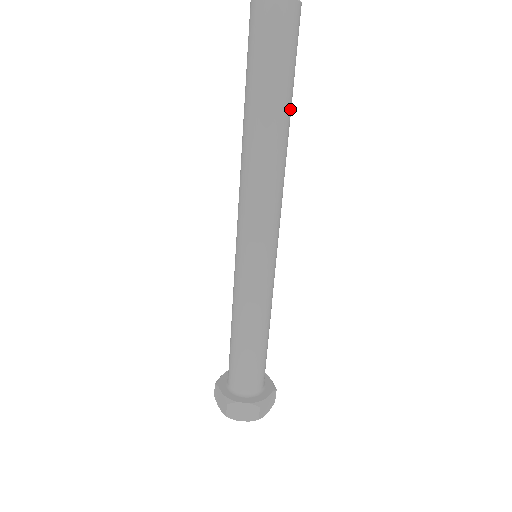
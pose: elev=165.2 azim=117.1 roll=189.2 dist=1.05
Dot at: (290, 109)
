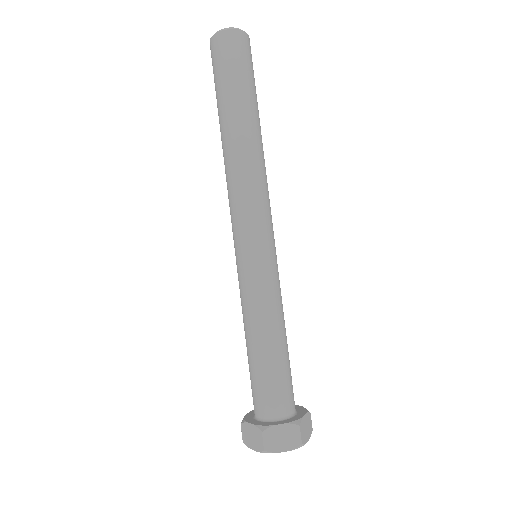
Dot at: (258, 114)
